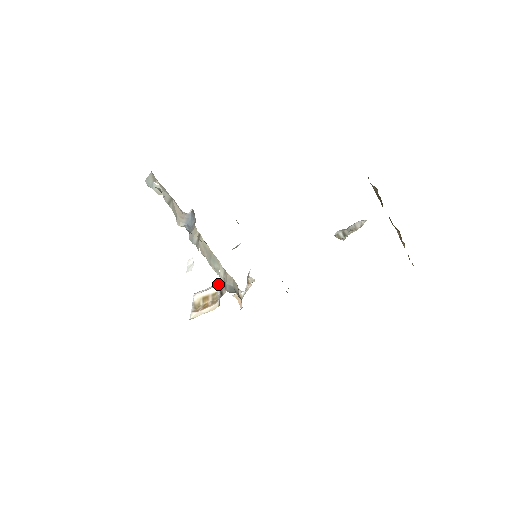
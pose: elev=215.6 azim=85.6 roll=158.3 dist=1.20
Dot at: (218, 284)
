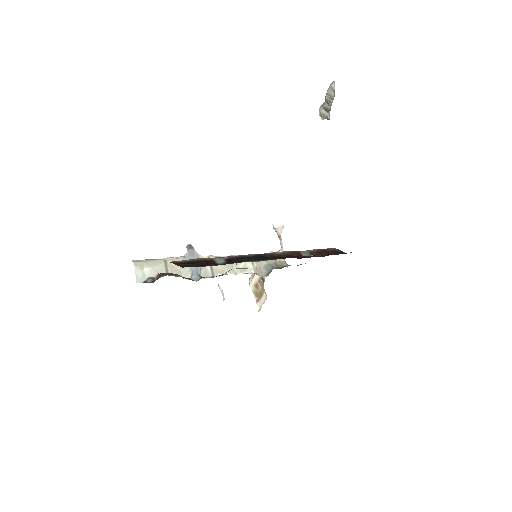
Dot at: occluded
